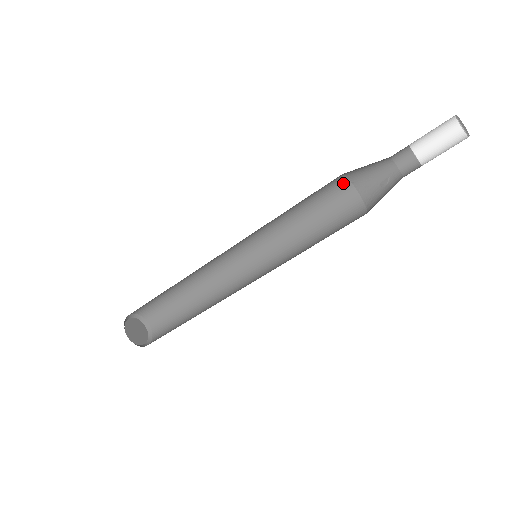
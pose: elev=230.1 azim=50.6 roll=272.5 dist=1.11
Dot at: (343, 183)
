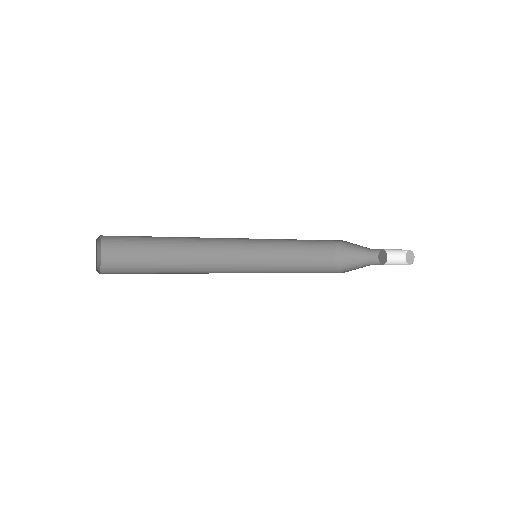
Dot at: (332, 246)
